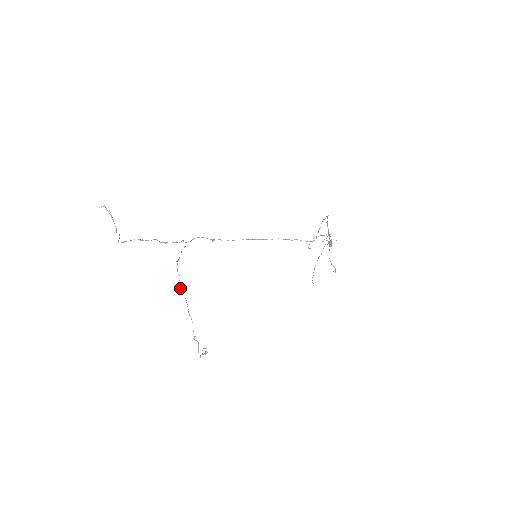
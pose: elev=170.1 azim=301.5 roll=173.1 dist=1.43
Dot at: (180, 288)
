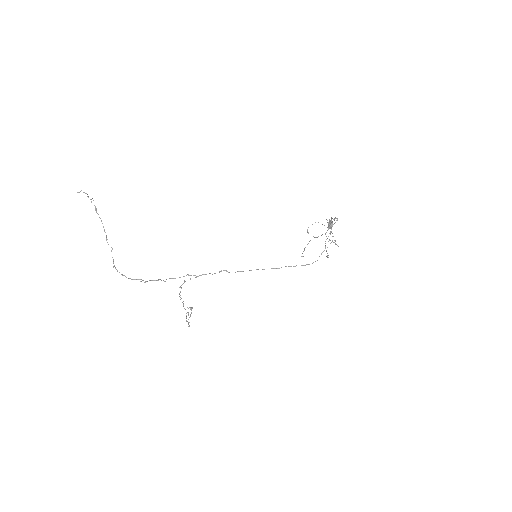
Dot at: occluded
